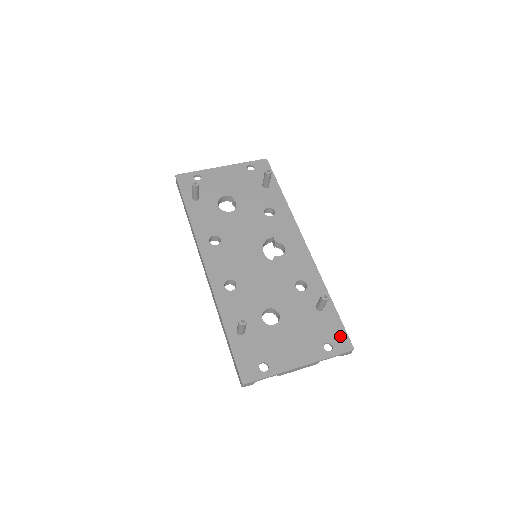
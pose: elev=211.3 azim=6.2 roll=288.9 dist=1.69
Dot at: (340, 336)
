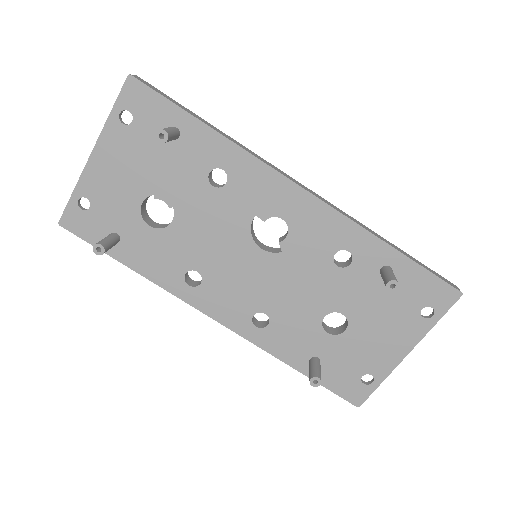
Dot at: (435, 290)
